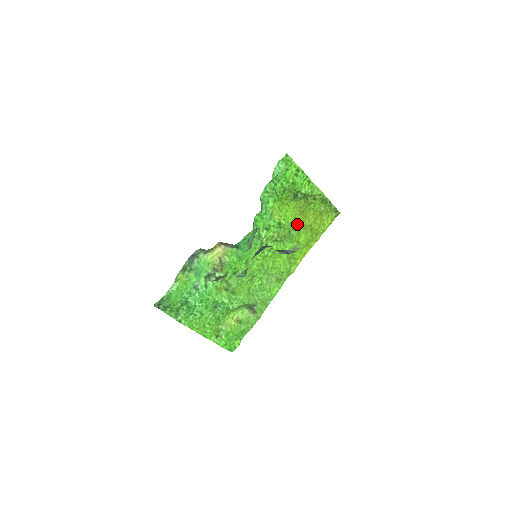
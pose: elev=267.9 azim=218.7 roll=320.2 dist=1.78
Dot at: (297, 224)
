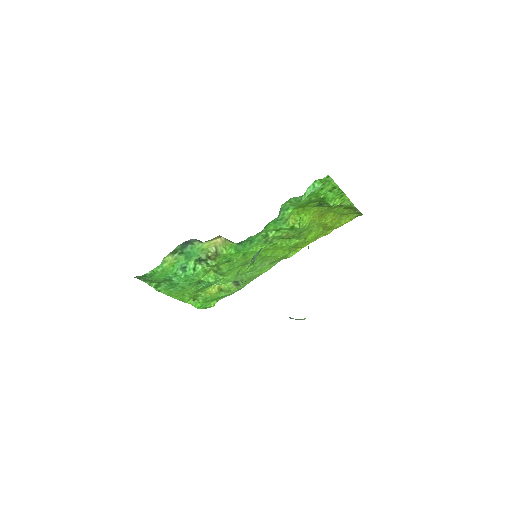
Dot at: (311, 225)
